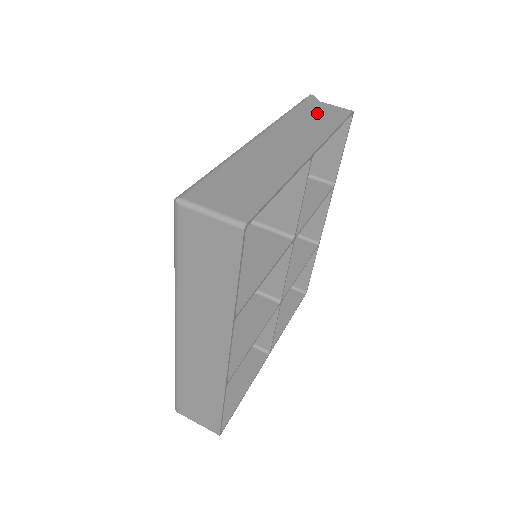
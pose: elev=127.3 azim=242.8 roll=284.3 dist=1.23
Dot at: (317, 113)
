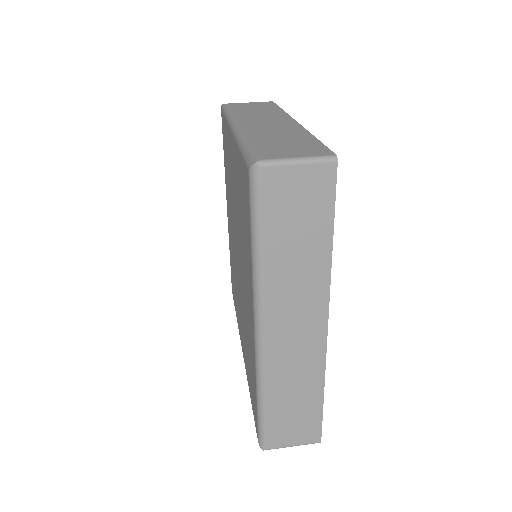
Dot at: (252, 107)
